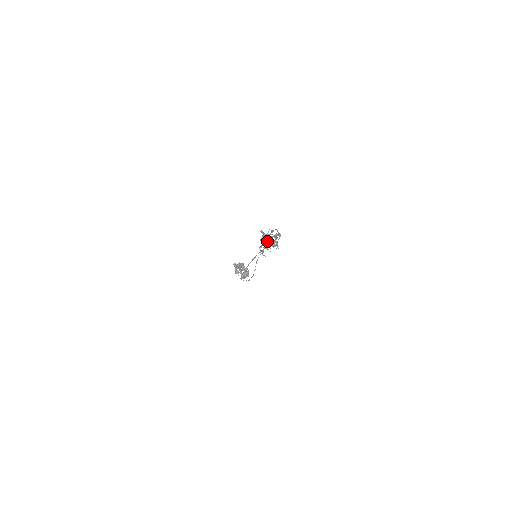
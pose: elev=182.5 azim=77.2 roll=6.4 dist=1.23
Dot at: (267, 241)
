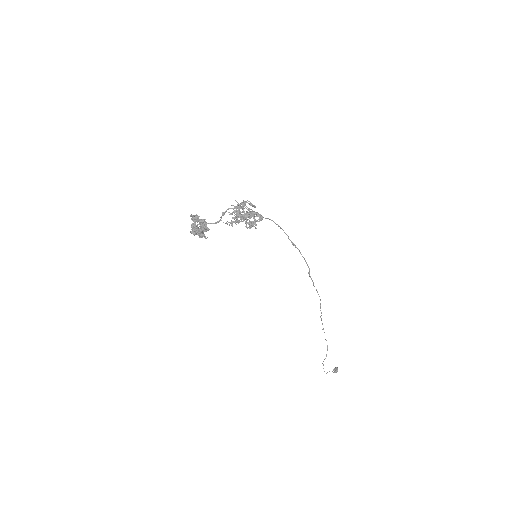
Dot at: (234, 206)
